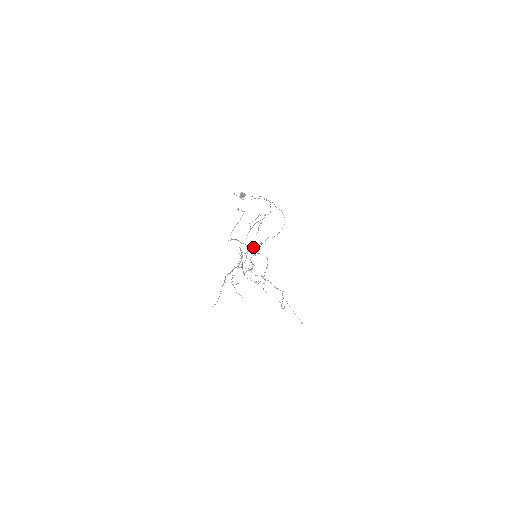
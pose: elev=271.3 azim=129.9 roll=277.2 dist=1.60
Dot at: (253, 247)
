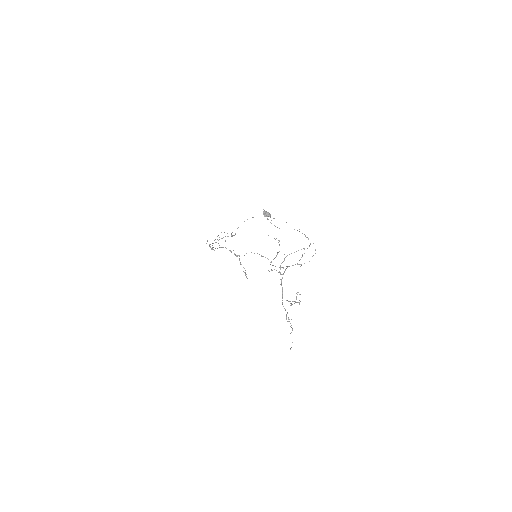
Dot at: (284, 272)
